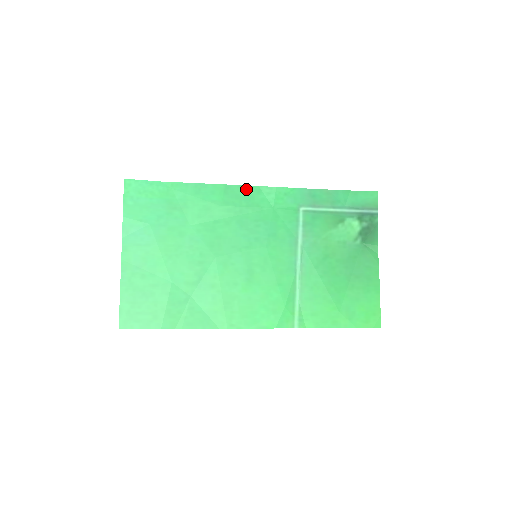
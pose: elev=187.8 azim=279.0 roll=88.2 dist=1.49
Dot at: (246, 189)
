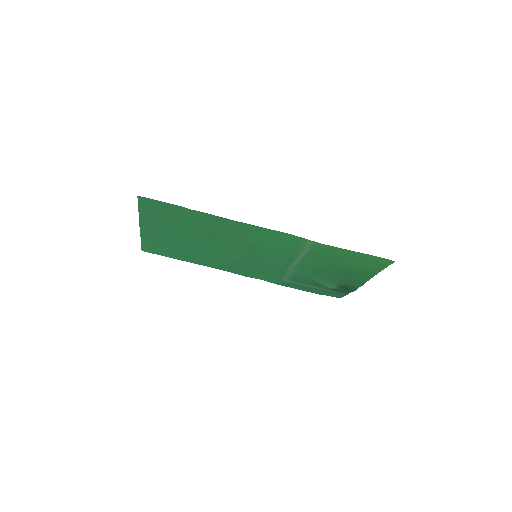
Dot at: (236, 273)
